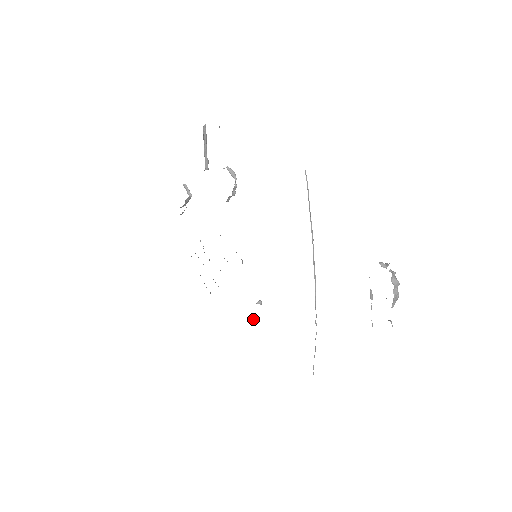
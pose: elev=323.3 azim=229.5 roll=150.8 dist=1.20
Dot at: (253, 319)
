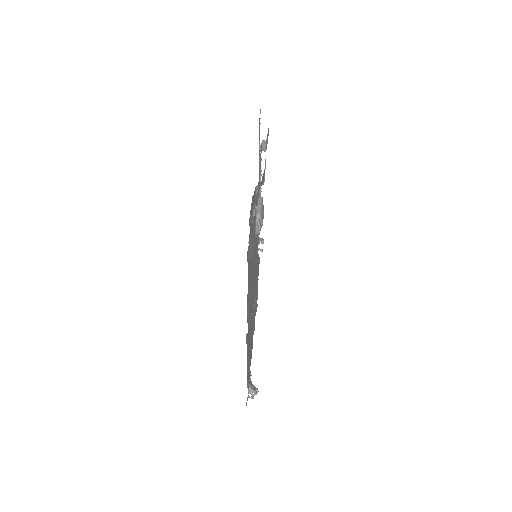
Dot at: (261, 241)
